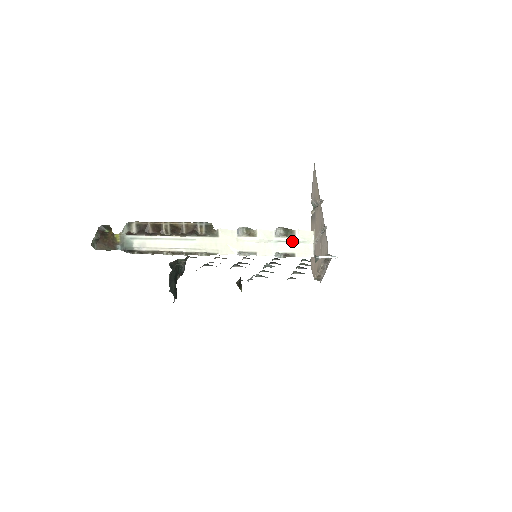
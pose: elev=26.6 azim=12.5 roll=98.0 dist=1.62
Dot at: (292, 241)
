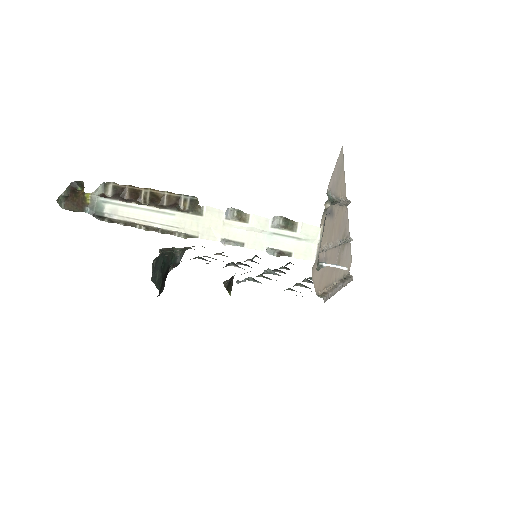
Dot at: (291, 236)
